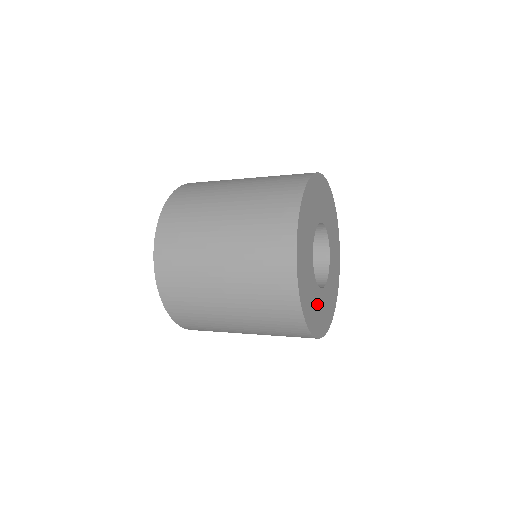
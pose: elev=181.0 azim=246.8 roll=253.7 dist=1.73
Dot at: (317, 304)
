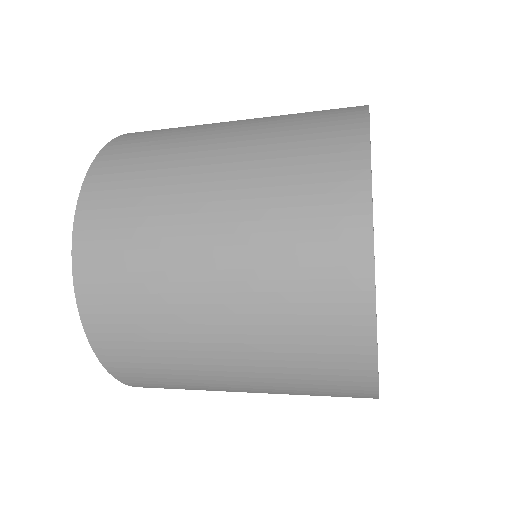
Dot at: occluded
